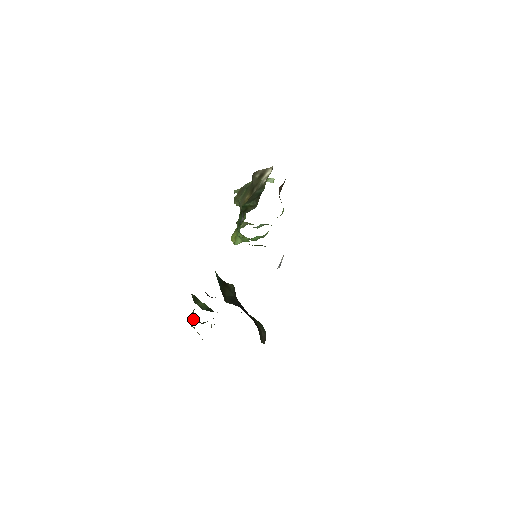
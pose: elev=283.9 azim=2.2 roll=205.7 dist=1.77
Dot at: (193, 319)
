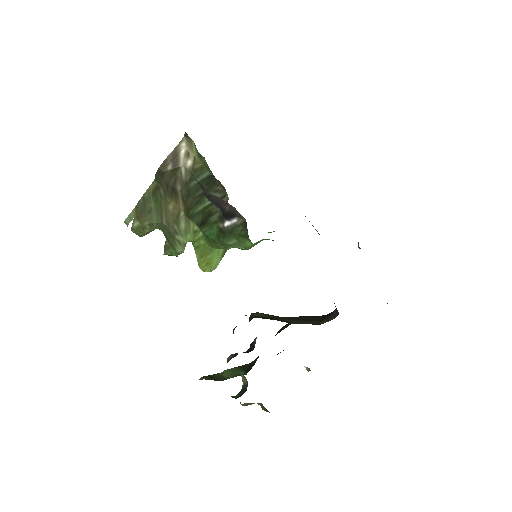
Dot at: (236, 398)
